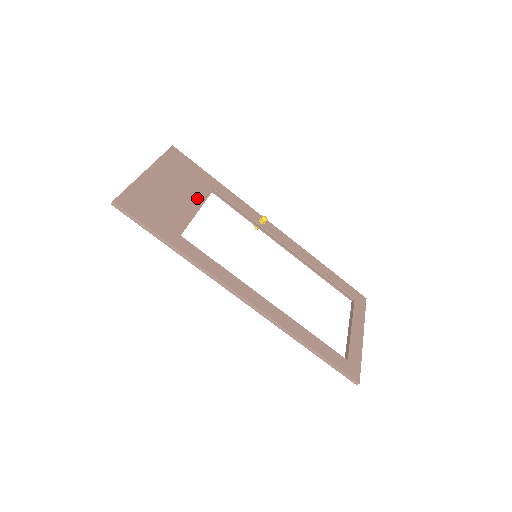
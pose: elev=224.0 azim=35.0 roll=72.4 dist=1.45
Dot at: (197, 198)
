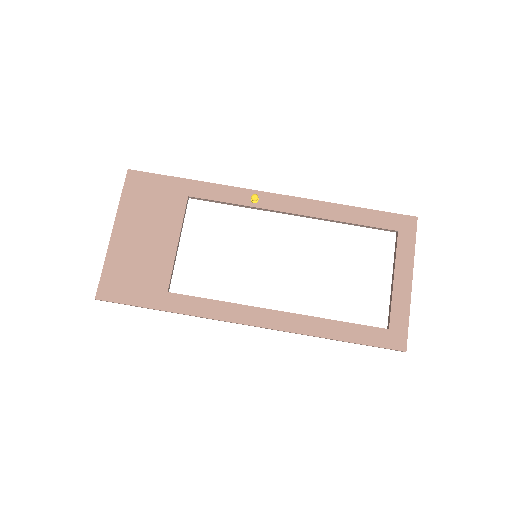
Dot at: (172, 226)
